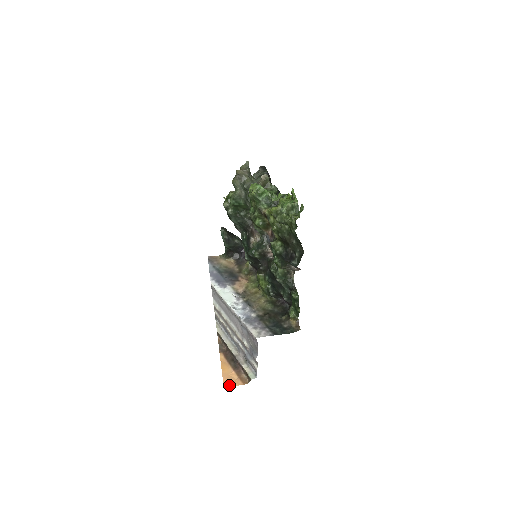
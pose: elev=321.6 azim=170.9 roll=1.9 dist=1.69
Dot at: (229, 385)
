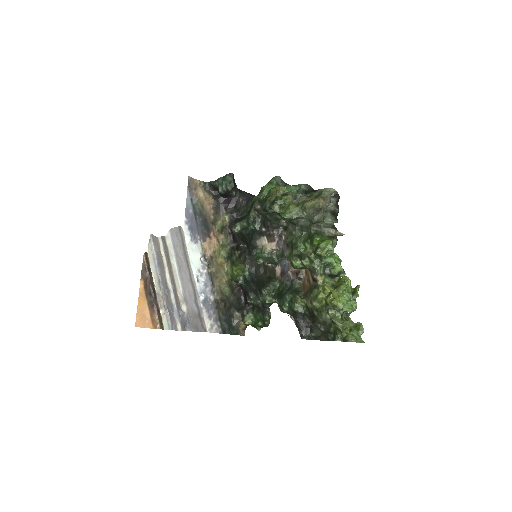
Dot at: (140, 326)
